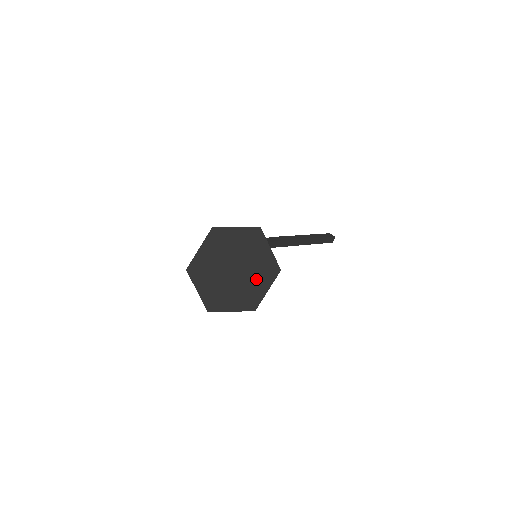
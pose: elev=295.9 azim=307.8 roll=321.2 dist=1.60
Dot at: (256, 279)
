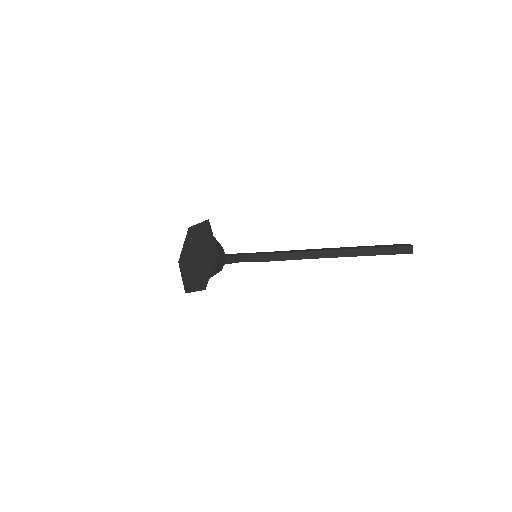
Dot at: (206, 262)
